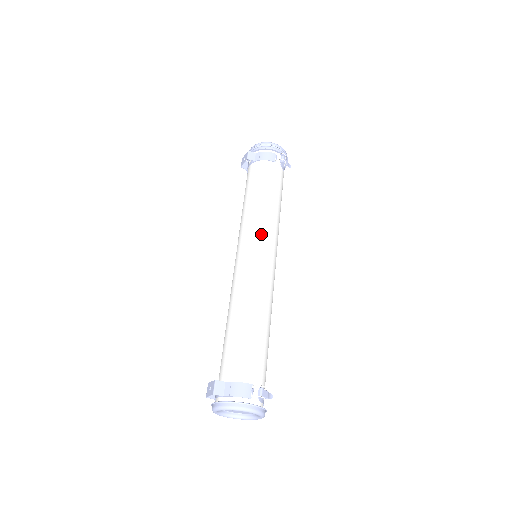
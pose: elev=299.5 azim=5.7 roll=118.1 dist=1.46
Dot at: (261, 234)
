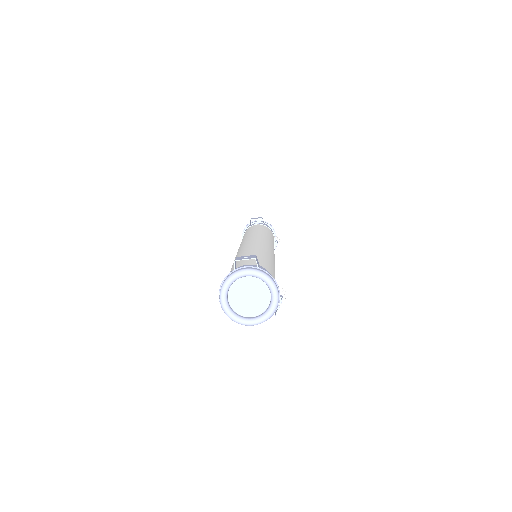
Dot at: occluded
